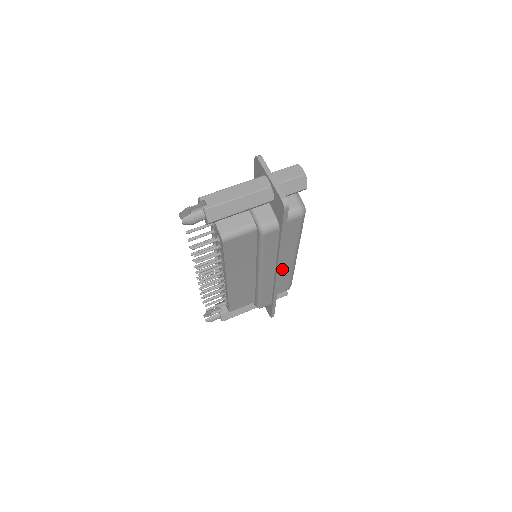
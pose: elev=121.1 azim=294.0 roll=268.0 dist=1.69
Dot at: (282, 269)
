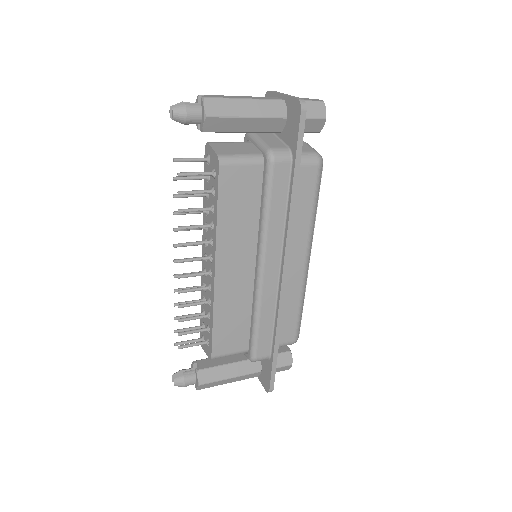
Dot at: (289, 280)
